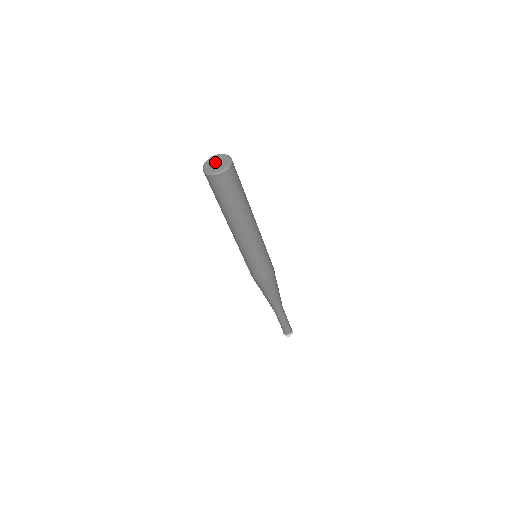
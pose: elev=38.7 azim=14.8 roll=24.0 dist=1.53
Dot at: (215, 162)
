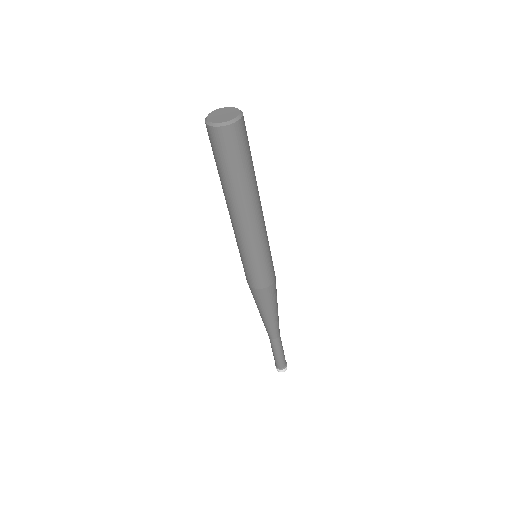
Dot at: (220, 115)
